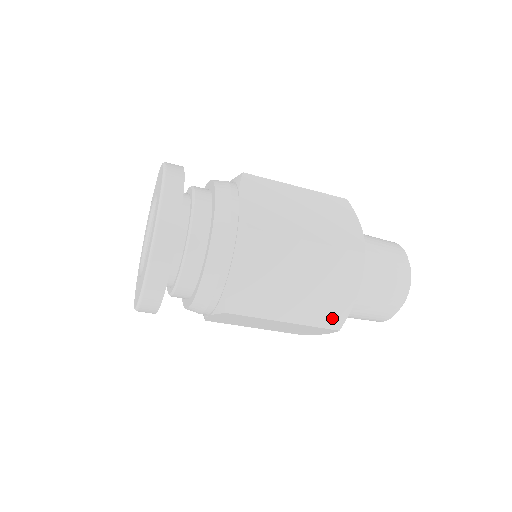
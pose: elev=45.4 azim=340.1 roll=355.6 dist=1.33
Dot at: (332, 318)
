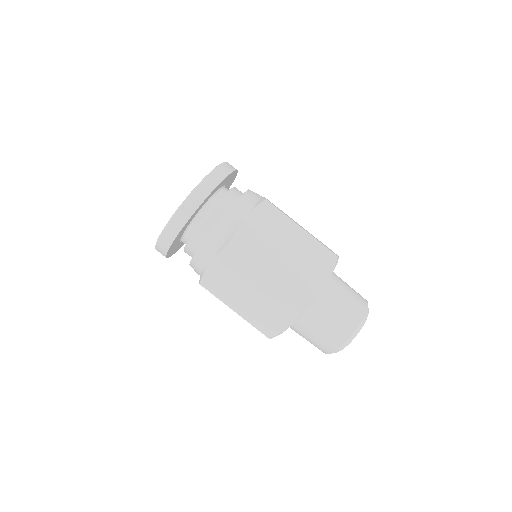
Dot at: (267, 329)
